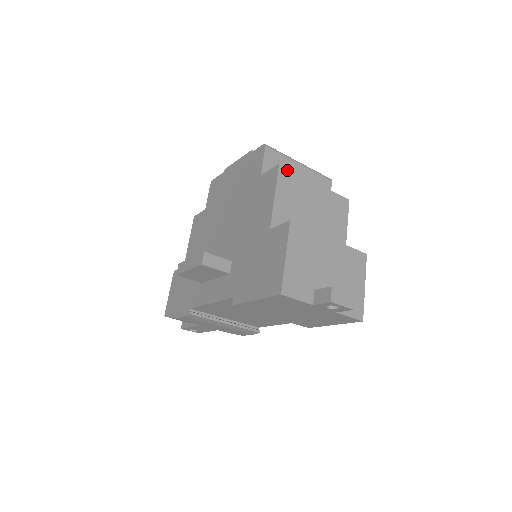
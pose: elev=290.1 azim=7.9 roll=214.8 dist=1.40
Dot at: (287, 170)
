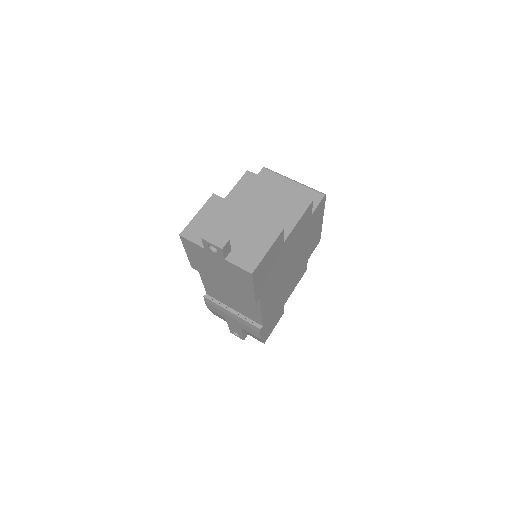
Dot at: (253, 174)
